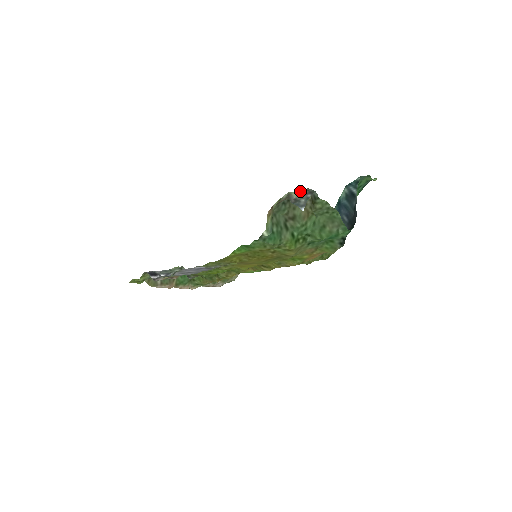
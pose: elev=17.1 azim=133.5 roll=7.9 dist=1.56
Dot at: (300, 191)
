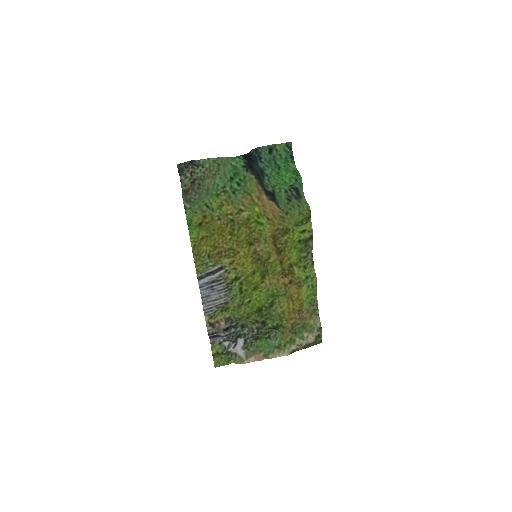
Dot at: (190, 170)
